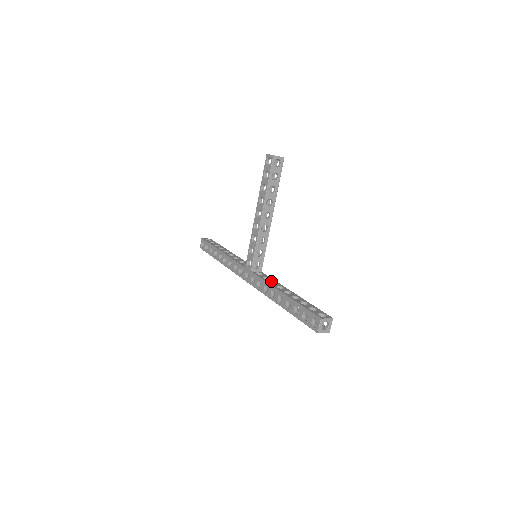
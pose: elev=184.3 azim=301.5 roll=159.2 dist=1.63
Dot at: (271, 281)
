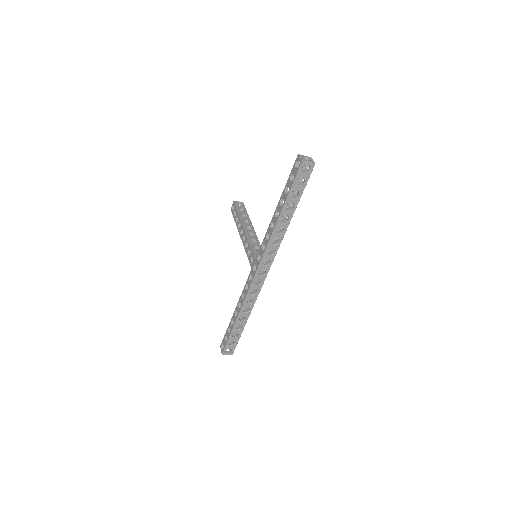
Dot at: occluded
